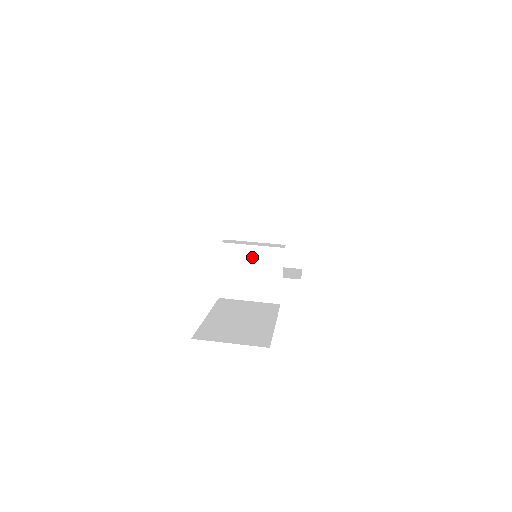
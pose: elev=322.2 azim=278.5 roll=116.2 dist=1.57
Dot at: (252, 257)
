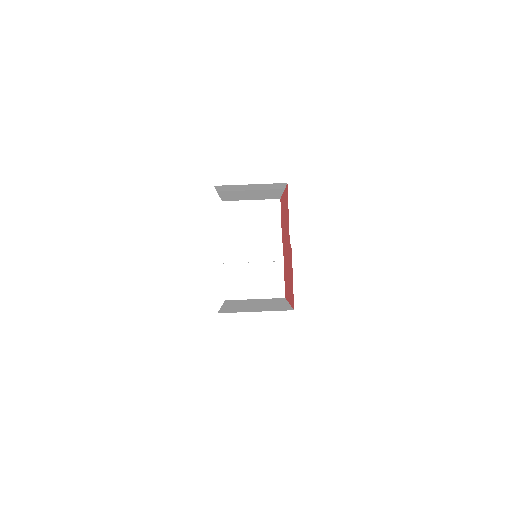
Dot at: (253, 255)
